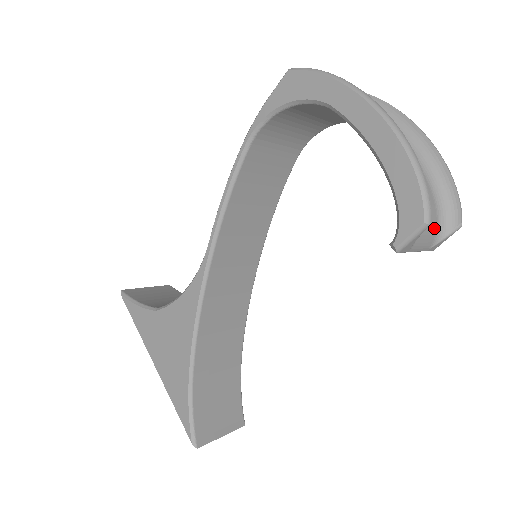
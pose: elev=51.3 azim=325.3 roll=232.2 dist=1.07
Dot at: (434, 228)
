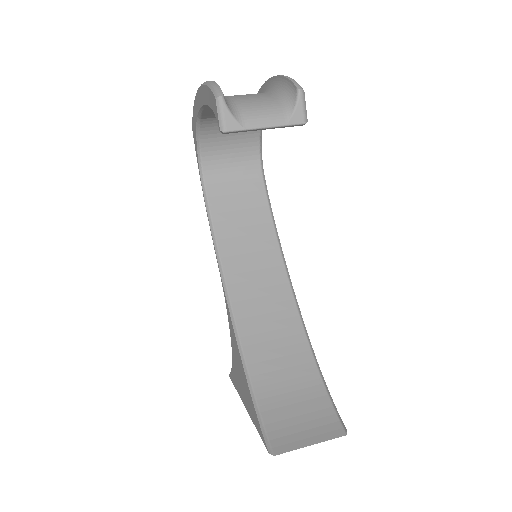
Dot at: (276, 107)
